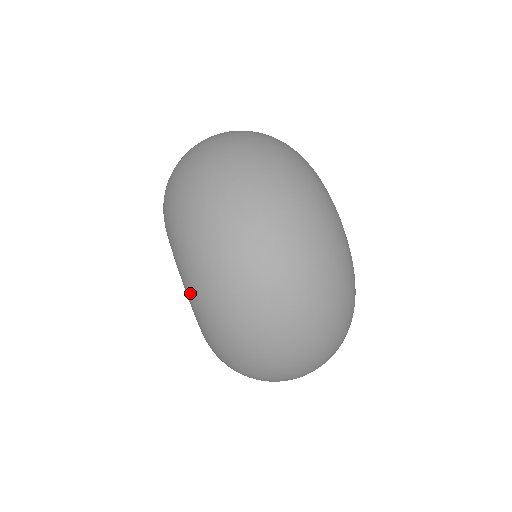
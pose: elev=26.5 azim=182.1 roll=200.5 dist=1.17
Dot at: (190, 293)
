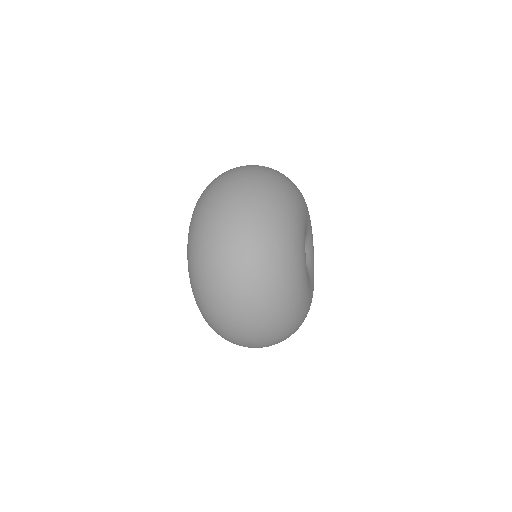
Dot at: occluded
